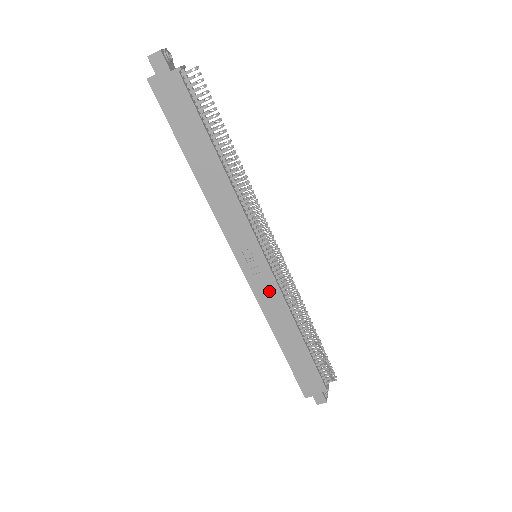
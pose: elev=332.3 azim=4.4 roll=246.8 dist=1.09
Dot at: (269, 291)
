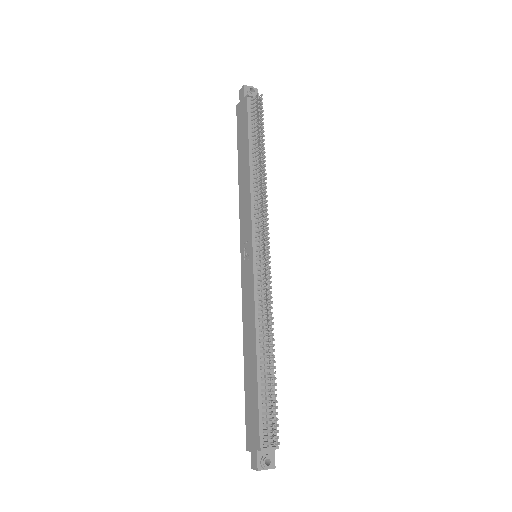
Dot at: (249, 291)
